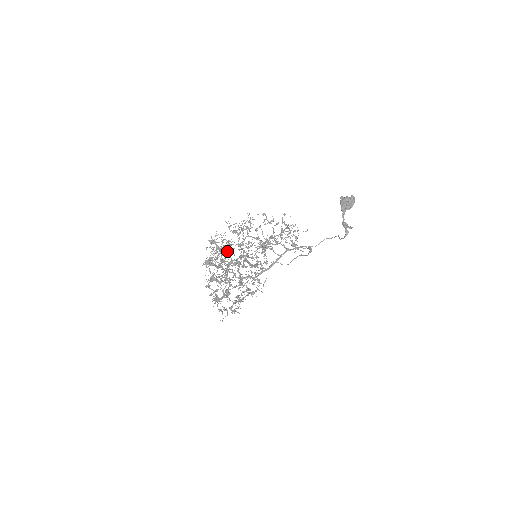
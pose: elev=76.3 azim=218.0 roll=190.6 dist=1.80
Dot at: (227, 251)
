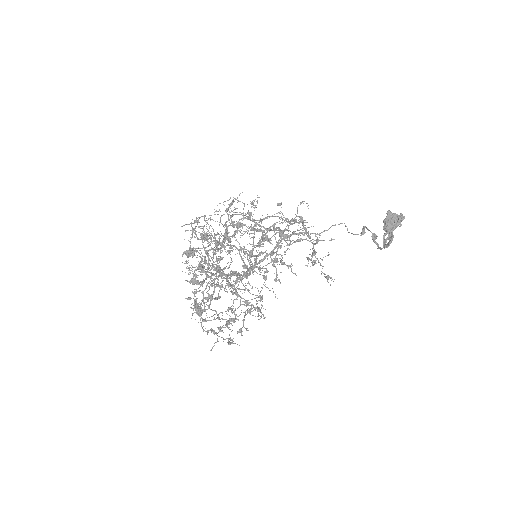
Dot at: occluded
